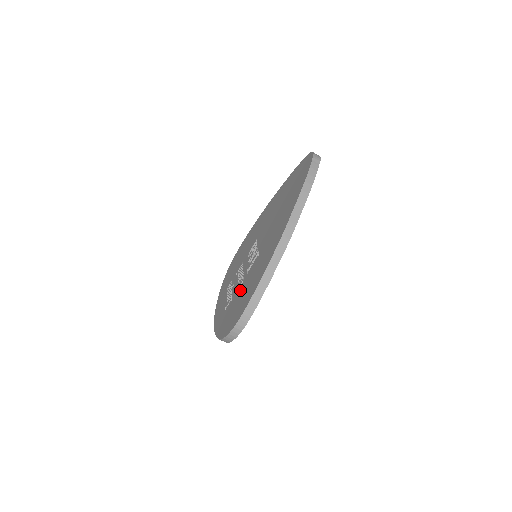
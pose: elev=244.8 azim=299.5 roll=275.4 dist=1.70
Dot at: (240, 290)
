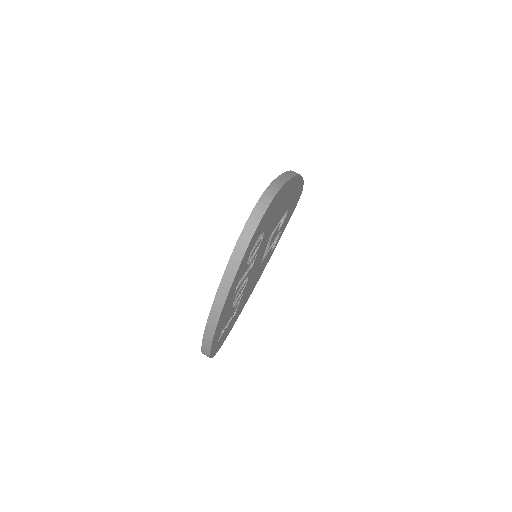
Dot at: occluded
